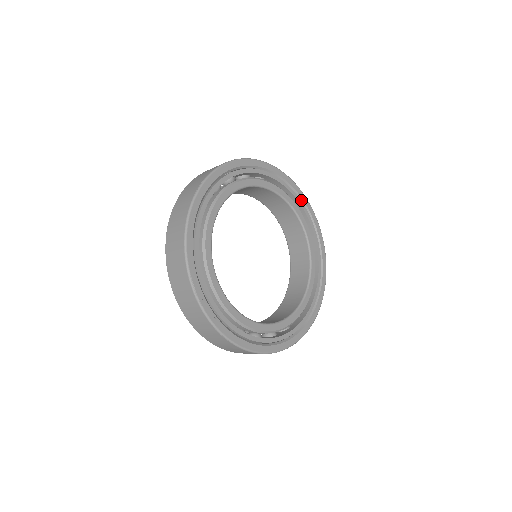
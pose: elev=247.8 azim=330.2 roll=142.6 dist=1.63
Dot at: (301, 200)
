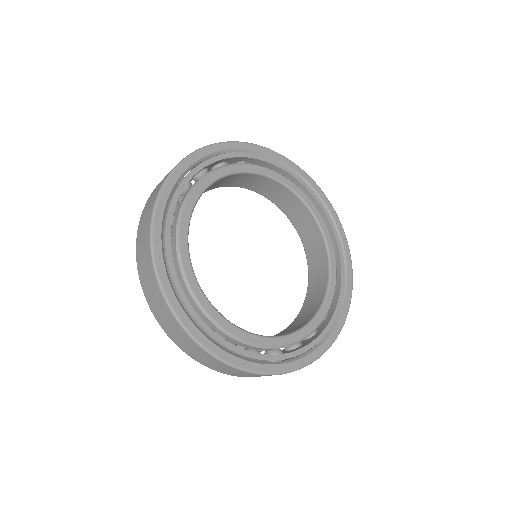
Dot at: (339, 237)
